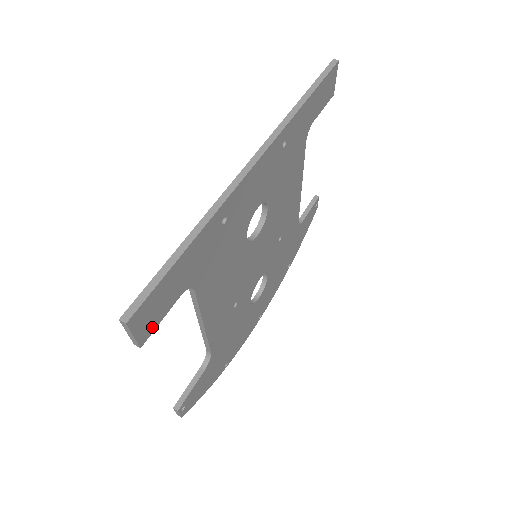
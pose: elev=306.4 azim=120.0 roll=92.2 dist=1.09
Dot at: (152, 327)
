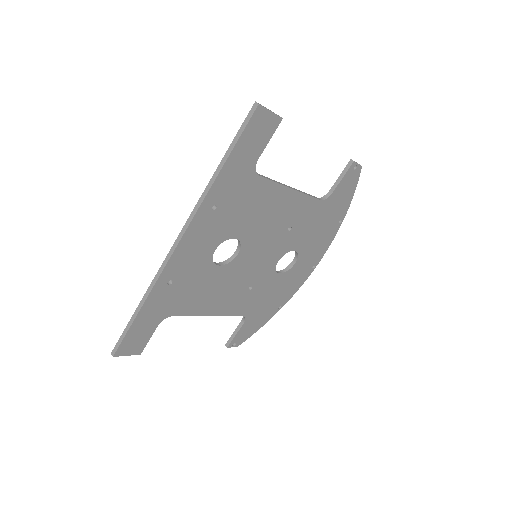
Dot at: (142, 345)
